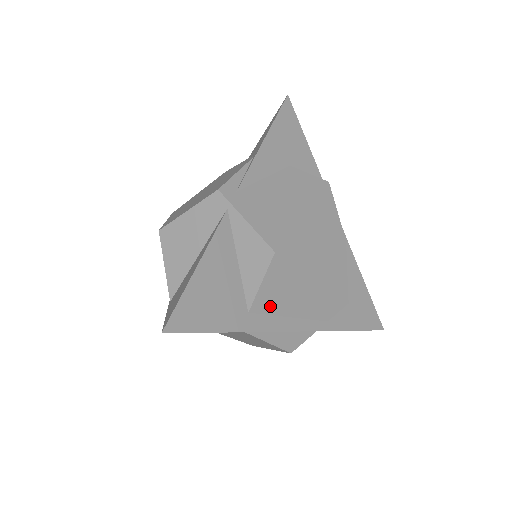
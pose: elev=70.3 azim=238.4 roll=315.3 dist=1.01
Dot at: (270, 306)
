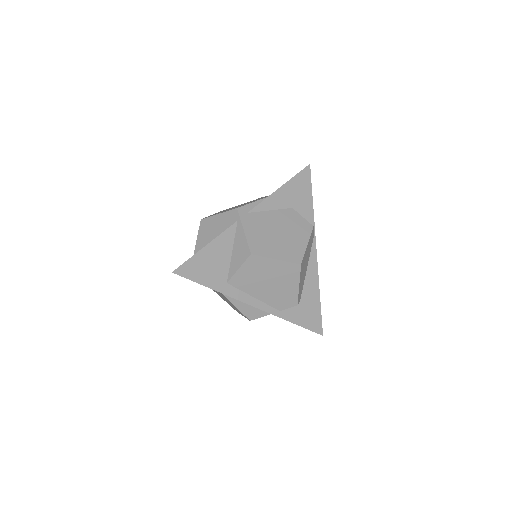
Dot at: (242, 285)
